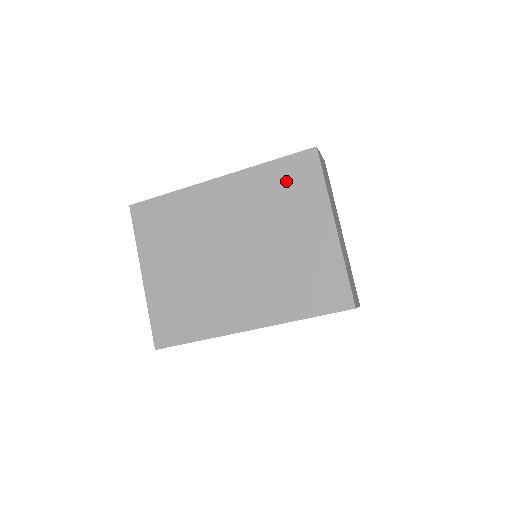
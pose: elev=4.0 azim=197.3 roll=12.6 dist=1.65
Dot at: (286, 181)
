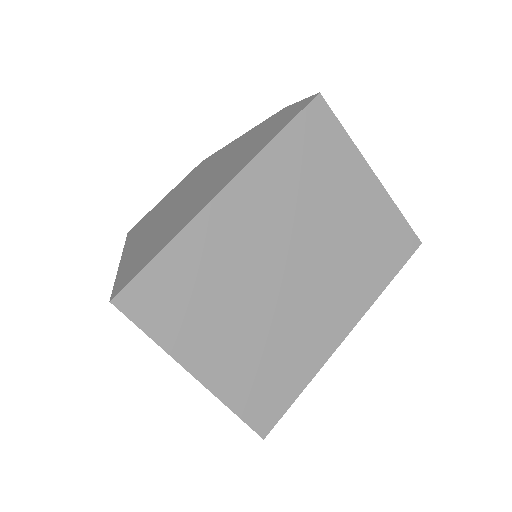
Dot at: (308, 150)
